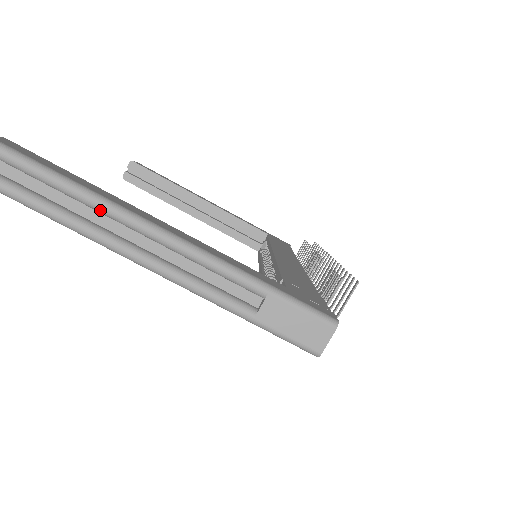
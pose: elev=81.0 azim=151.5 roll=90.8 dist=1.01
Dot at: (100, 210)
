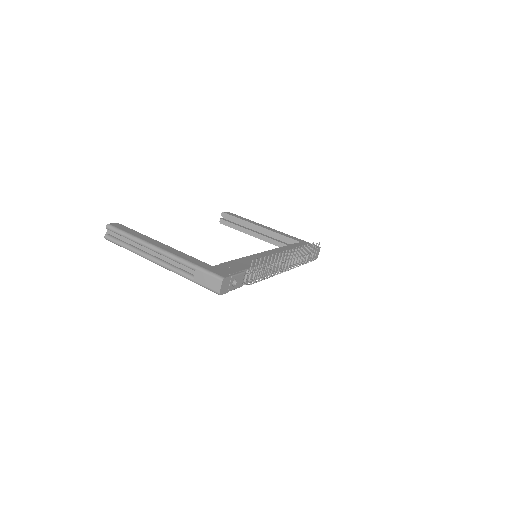
Dot at: (140, 244)
